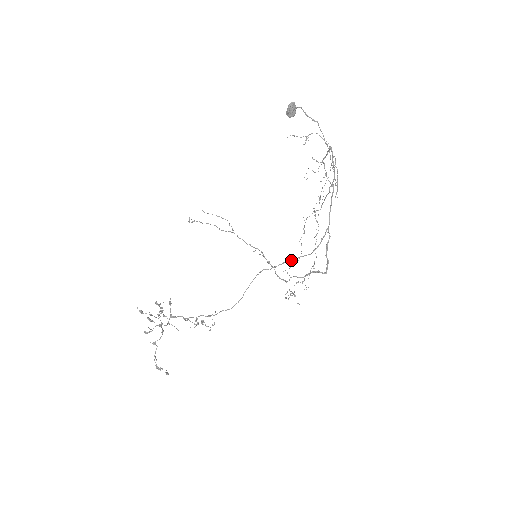
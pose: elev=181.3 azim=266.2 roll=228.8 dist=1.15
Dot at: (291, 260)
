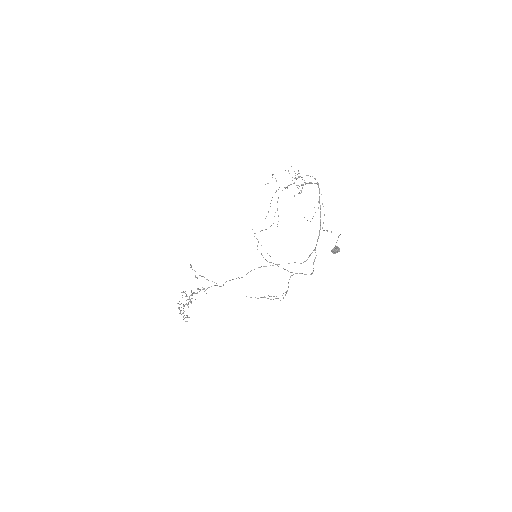
Dot at: occluded
